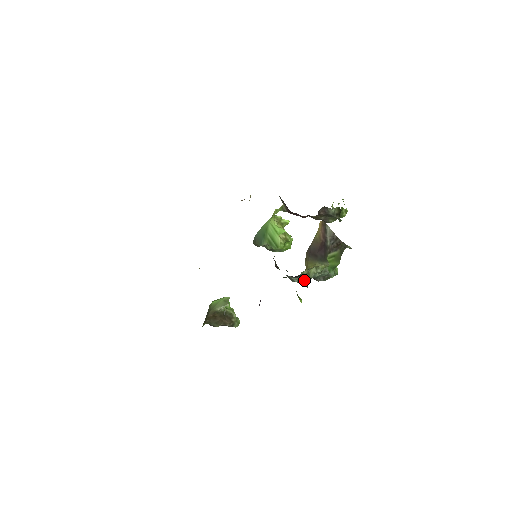
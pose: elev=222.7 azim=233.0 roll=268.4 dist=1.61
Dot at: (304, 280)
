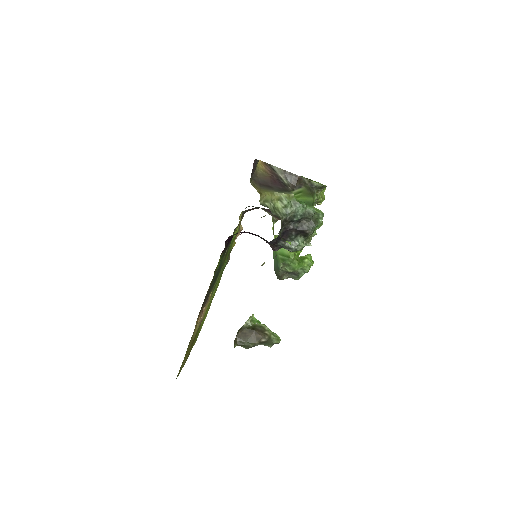
Dot at: (273, 214)
